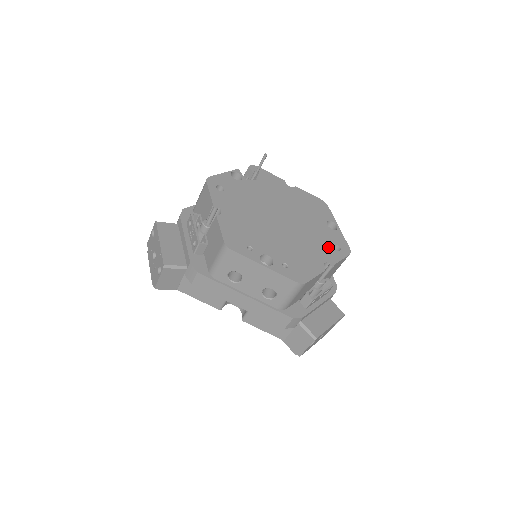
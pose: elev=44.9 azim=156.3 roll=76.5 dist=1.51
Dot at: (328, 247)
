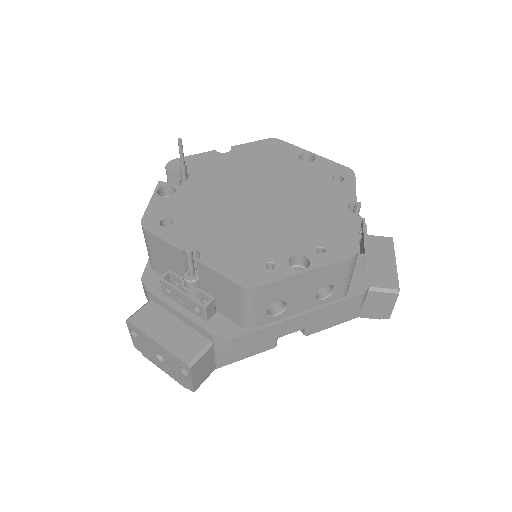
Dot at: (331, 186)
